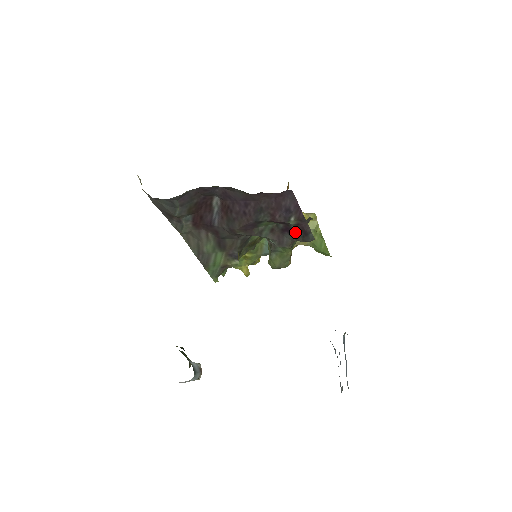
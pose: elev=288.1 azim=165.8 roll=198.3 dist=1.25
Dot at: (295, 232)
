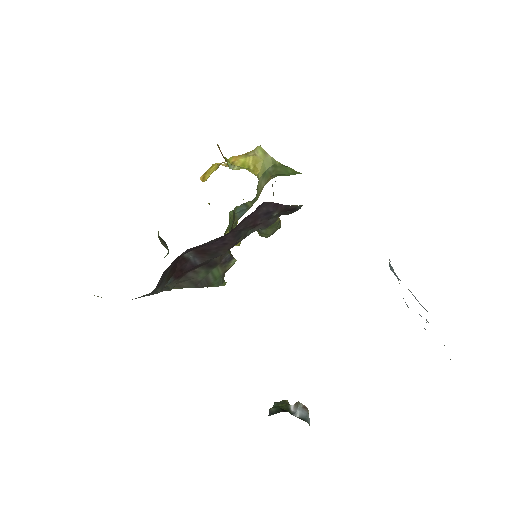
Dot at: occluded
